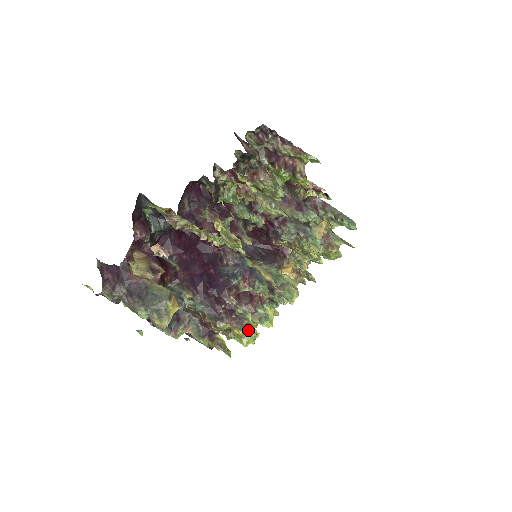
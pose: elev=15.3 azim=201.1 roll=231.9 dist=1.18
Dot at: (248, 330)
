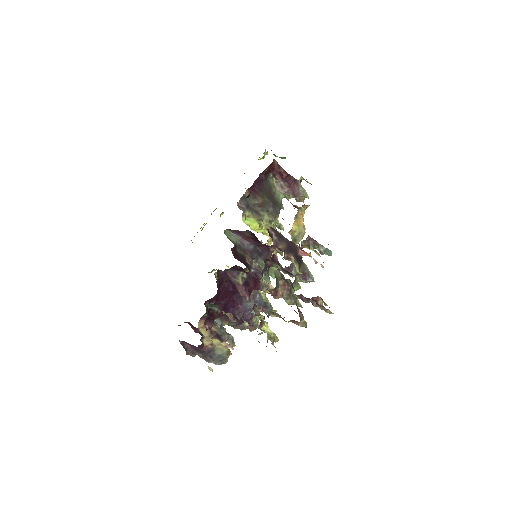
Dot at: (258, 328)
